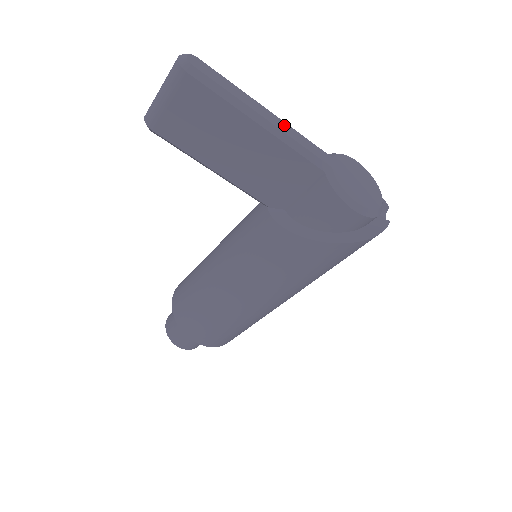
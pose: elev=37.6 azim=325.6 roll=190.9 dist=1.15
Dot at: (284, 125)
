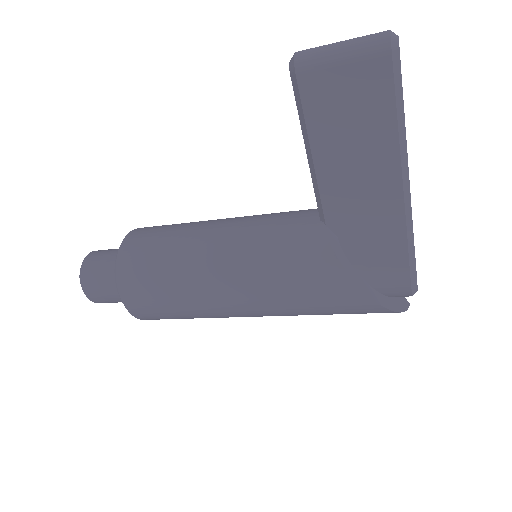
Dot at: occluded
